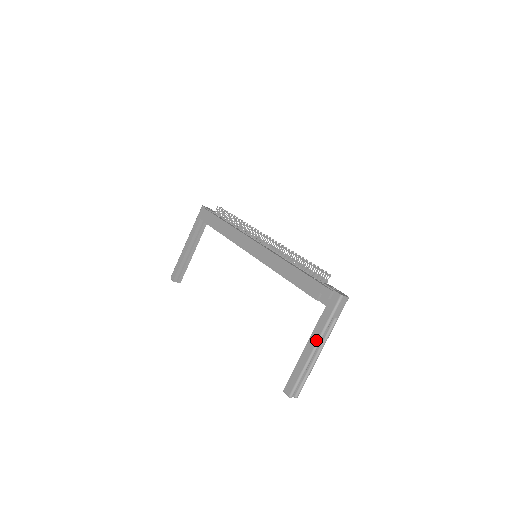
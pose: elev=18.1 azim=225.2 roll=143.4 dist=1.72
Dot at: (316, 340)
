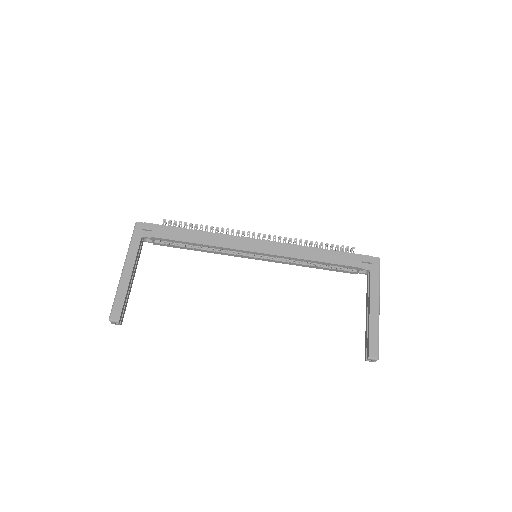
Dot at: (377, 299)
